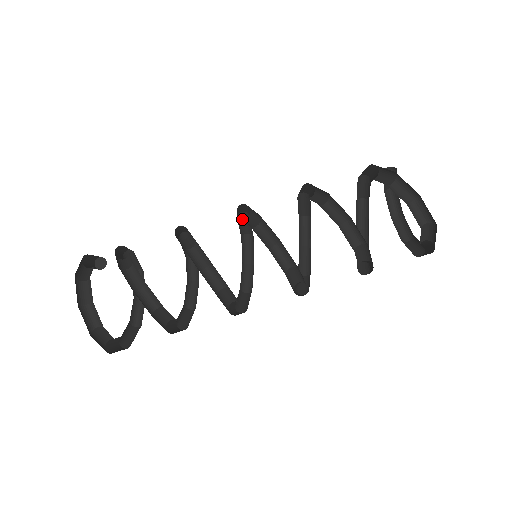
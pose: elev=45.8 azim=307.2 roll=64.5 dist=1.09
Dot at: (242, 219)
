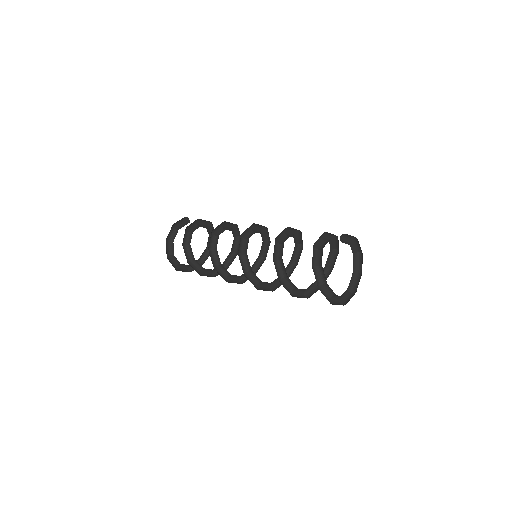
Dot at: (257, 224)
